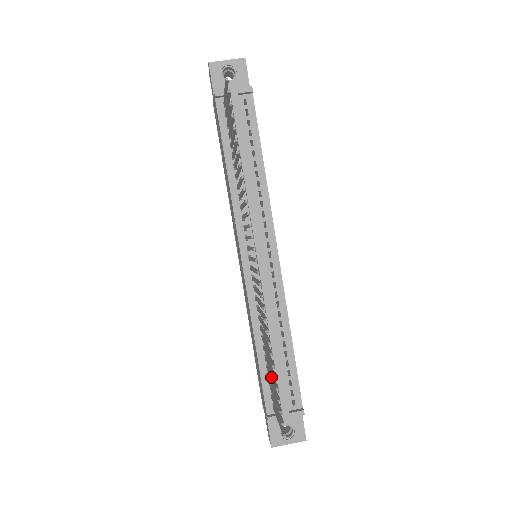
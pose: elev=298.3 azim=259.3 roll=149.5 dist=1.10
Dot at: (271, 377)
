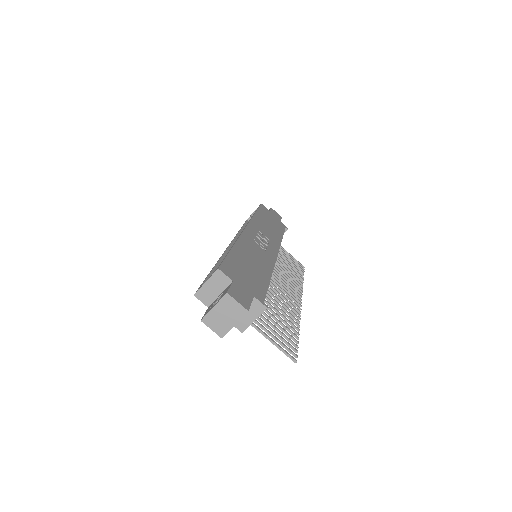
Dot at: (289, 264)
